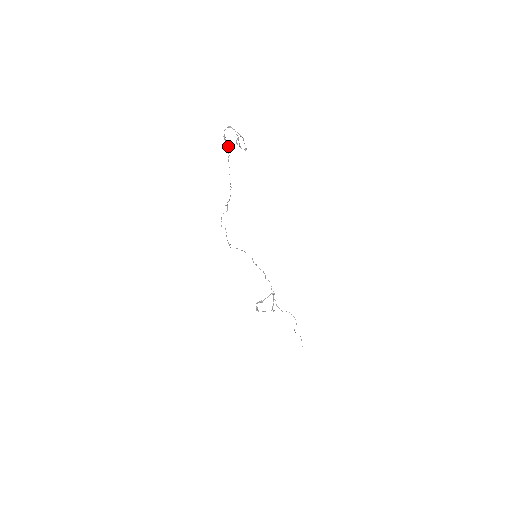
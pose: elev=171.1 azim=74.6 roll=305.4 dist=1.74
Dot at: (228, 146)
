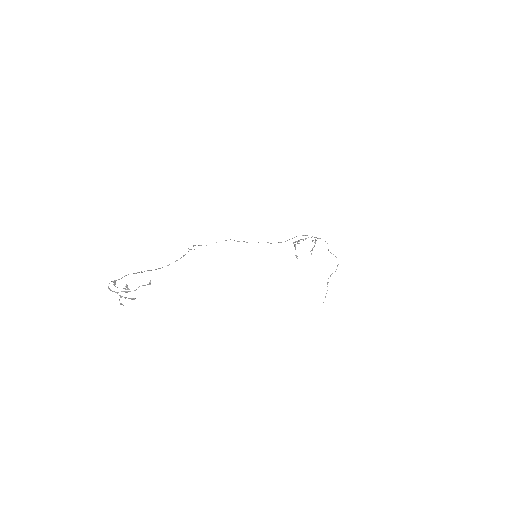
Dot at: occluded
